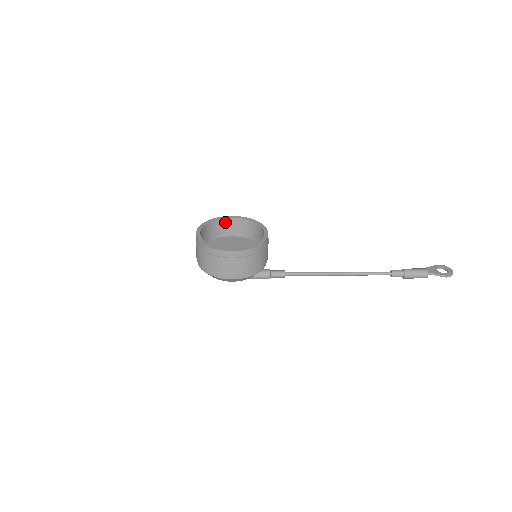
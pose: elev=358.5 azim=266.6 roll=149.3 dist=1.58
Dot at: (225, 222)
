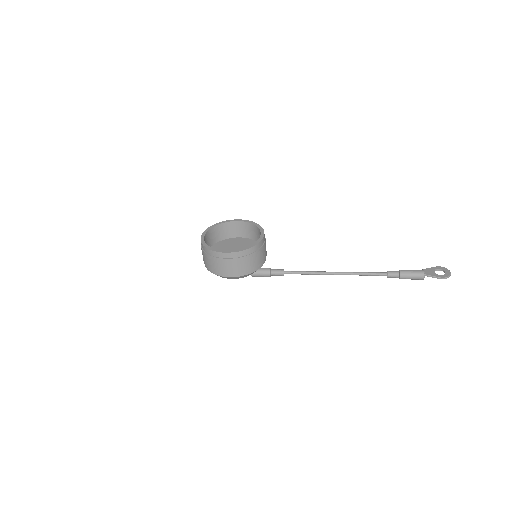
Dot at: (231, 225)
